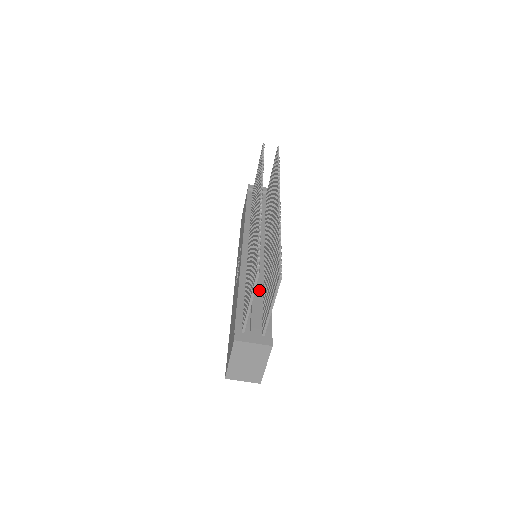
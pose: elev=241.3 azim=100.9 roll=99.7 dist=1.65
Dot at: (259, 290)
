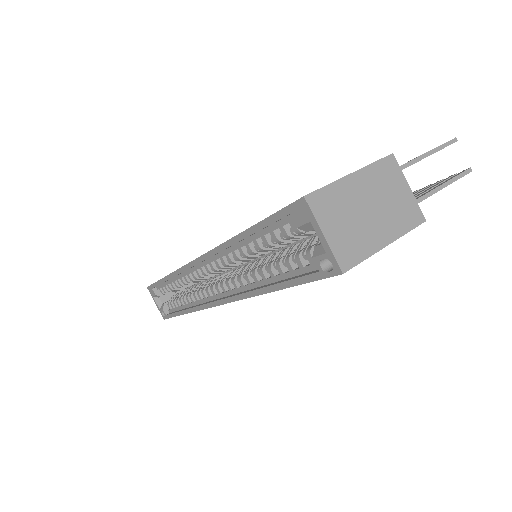
Dot at: occluded
